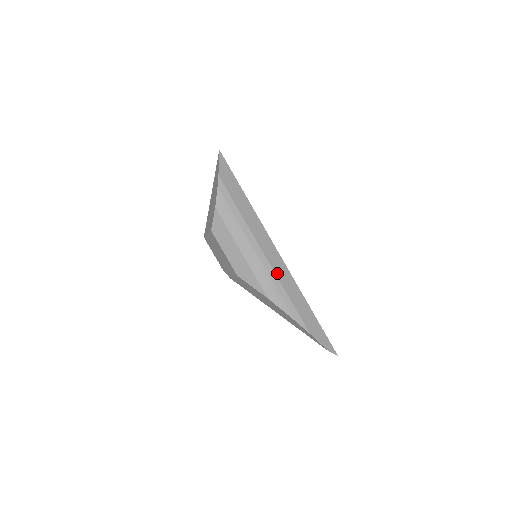
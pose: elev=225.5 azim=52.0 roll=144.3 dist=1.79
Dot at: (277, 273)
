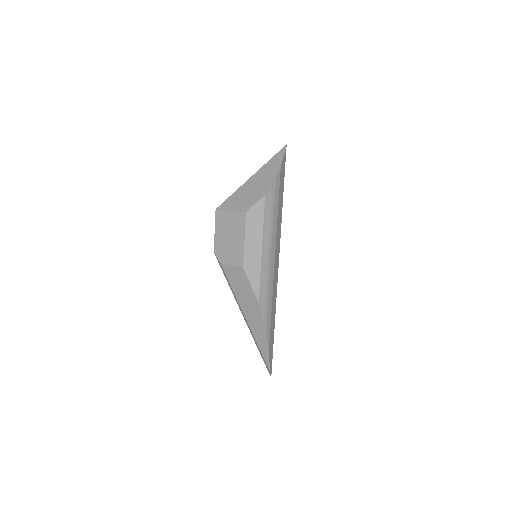
Dot at: (274, 283)
